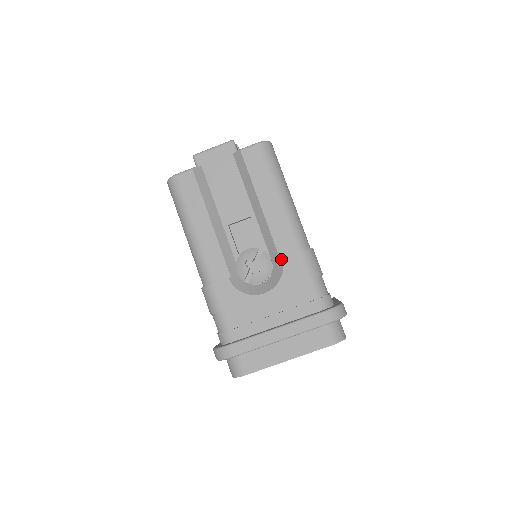
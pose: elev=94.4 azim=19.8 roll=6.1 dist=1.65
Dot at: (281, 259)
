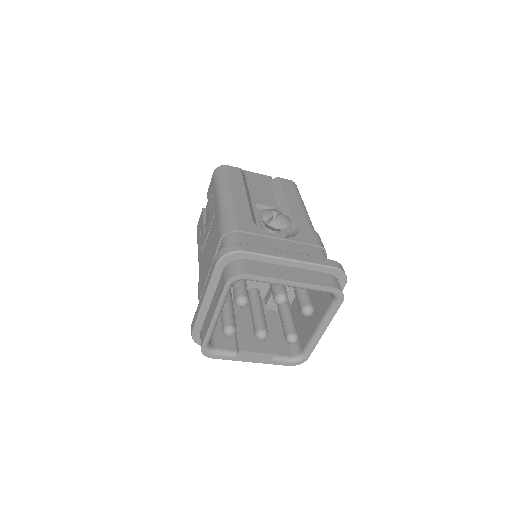
Dot at: (298, 228)
